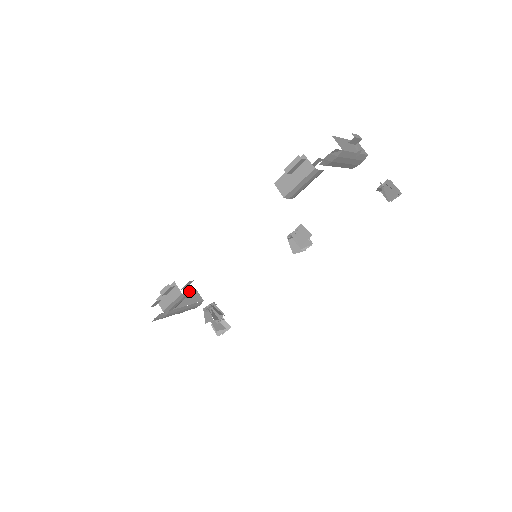
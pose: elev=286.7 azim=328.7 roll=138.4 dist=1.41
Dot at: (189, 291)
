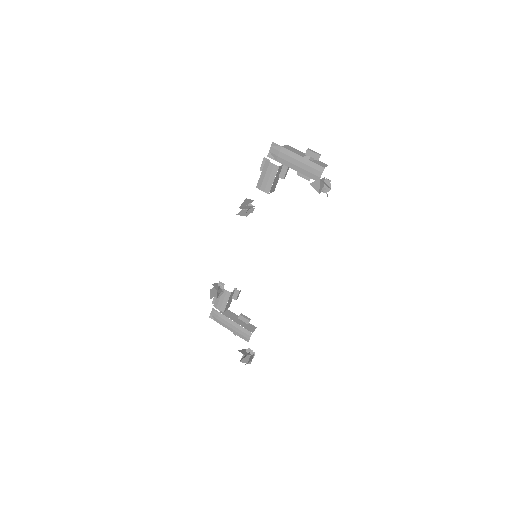
Dot at: (246, 317)
